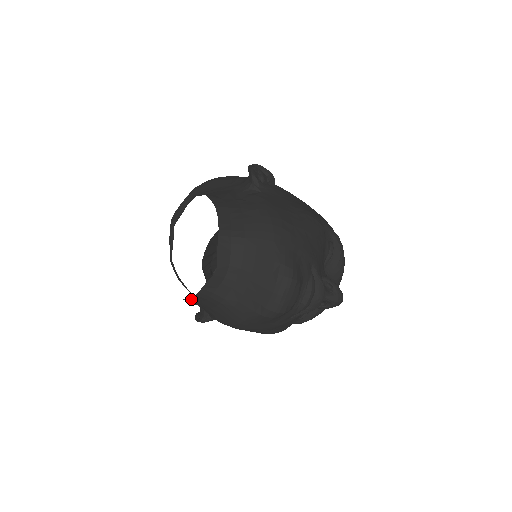
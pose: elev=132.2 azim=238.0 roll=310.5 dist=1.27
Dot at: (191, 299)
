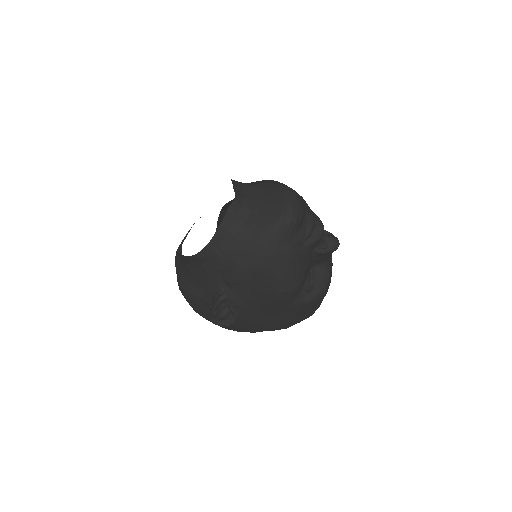
Dot at: (214, 239)
